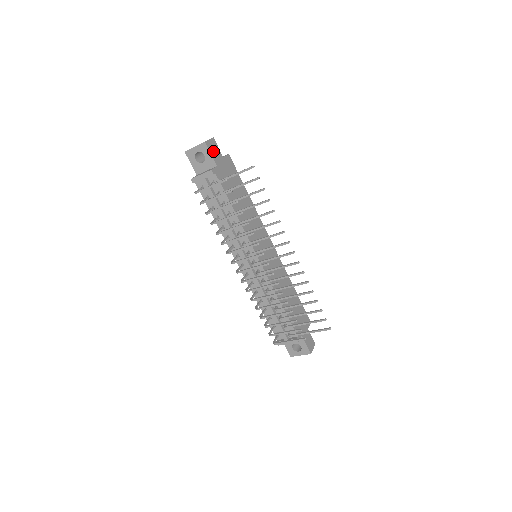
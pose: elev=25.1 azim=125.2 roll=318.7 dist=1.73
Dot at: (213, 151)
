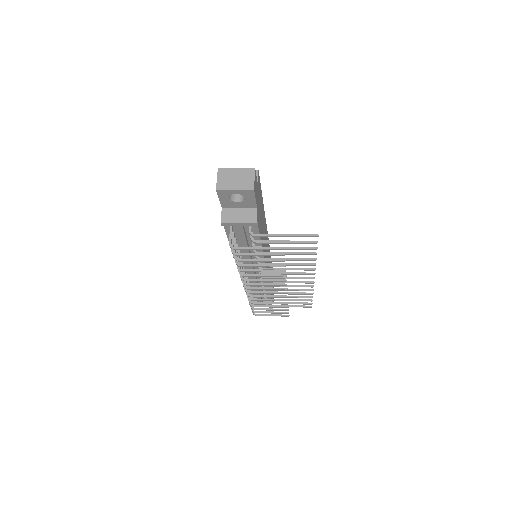
Dot at: (255, 191)
